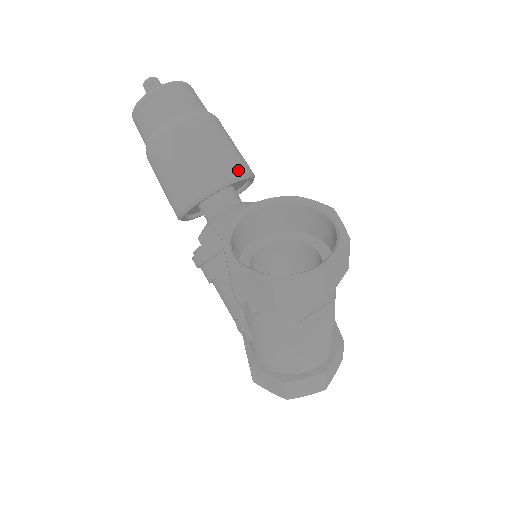
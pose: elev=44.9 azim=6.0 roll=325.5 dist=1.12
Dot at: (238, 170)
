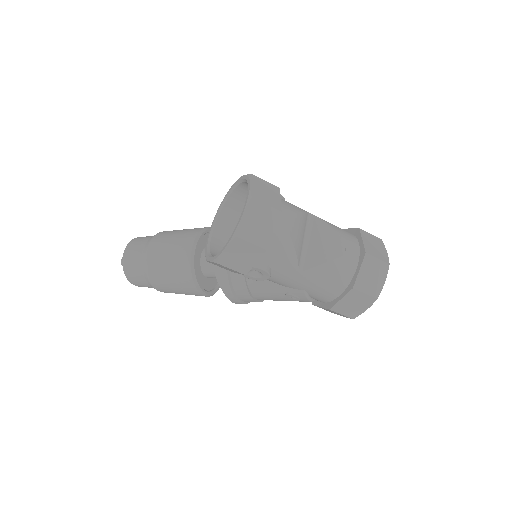
Dot at: (194, 233)
